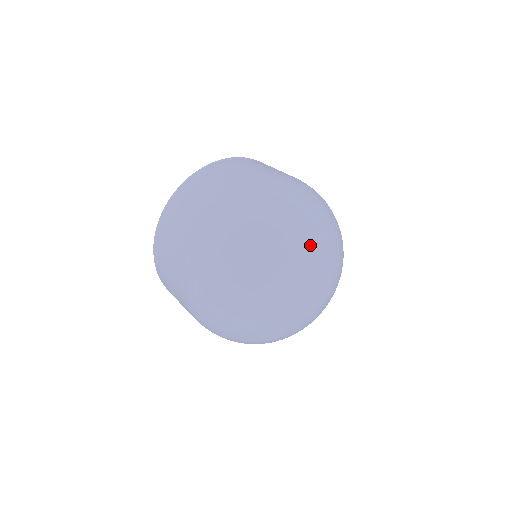
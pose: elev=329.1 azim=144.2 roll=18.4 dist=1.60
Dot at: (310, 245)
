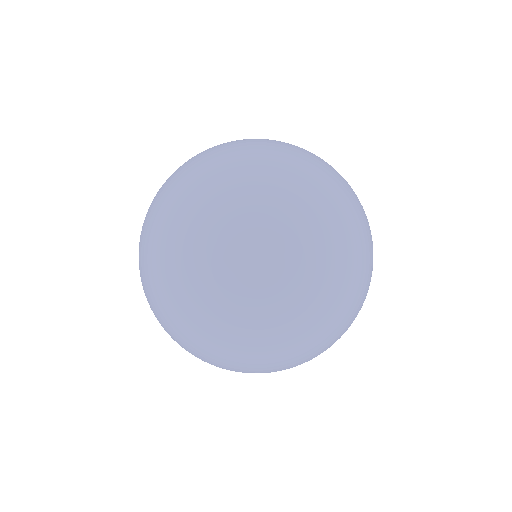
Dot at: (318, 218)
